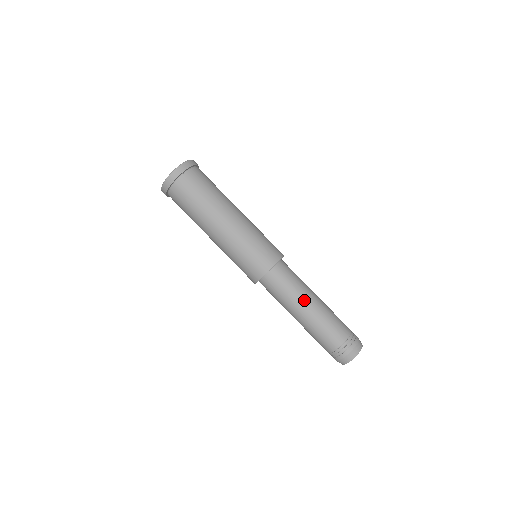
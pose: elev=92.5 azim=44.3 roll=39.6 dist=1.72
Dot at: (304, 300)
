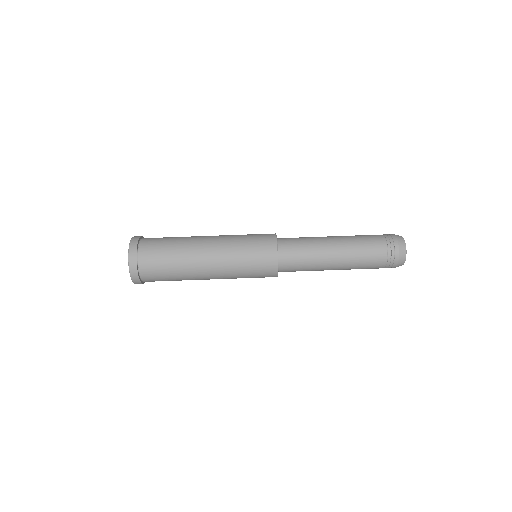
Dot at: (325, 241)
